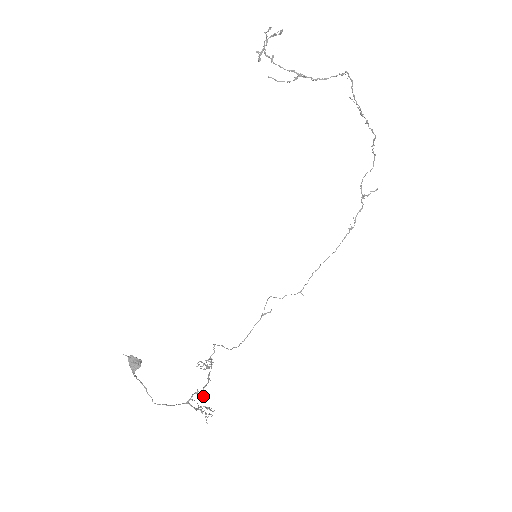
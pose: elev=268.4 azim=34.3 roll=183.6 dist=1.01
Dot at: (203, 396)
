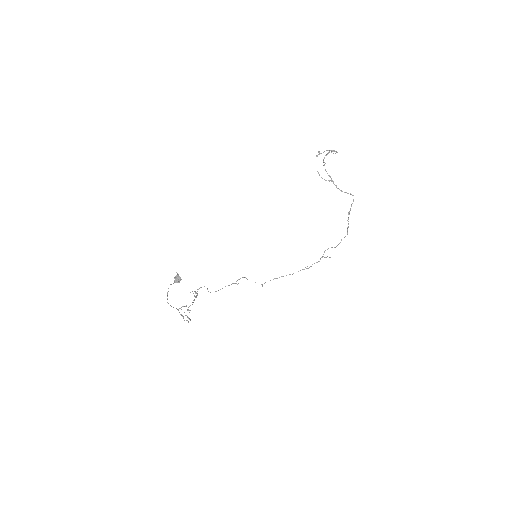
Dot at: (188, 310)
